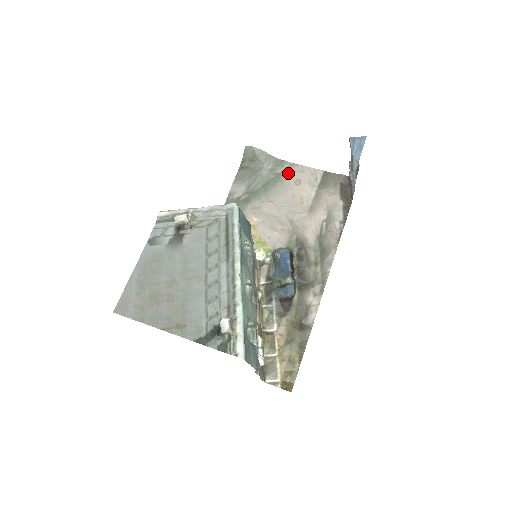
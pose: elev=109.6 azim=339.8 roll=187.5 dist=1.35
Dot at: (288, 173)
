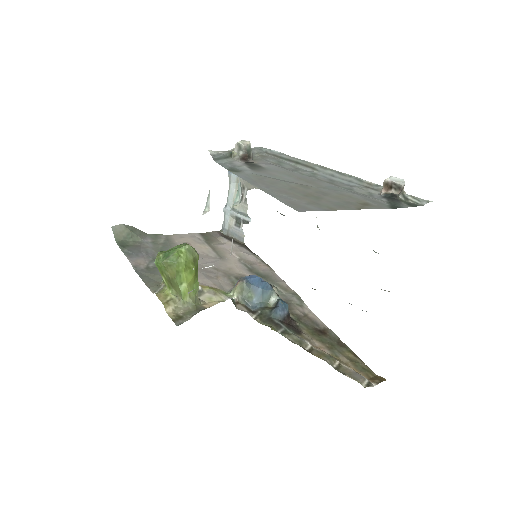
Dot at: (171, 241)
